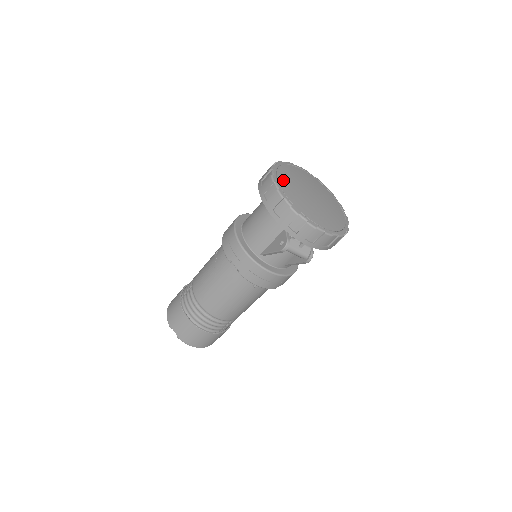
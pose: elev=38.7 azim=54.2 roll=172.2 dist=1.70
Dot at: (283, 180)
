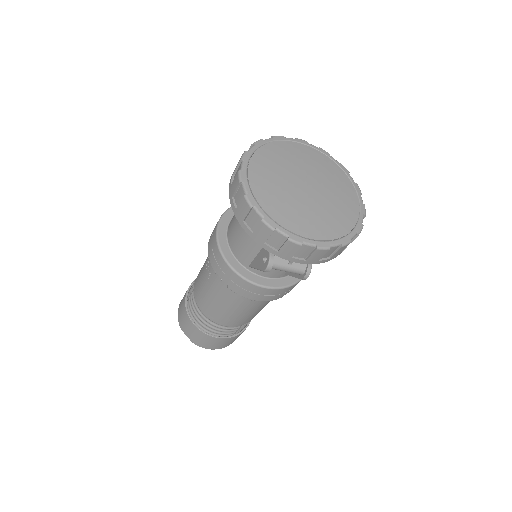
Dot at: (257, 175)
